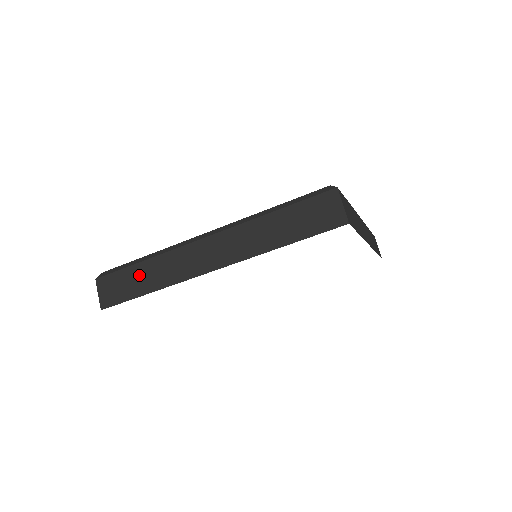
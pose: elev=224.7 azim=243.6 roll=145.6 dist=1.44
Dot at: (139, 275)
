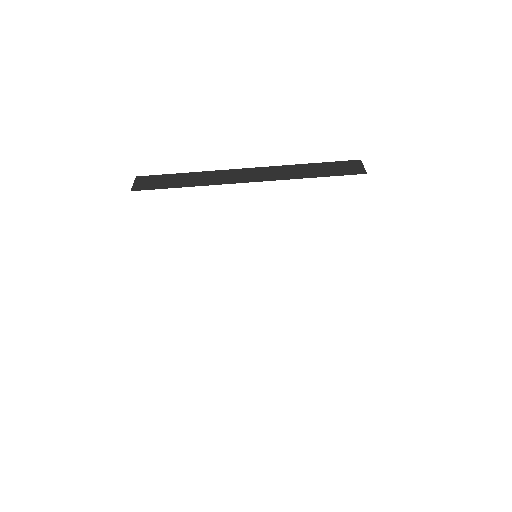
Dot at: (179, 178)
